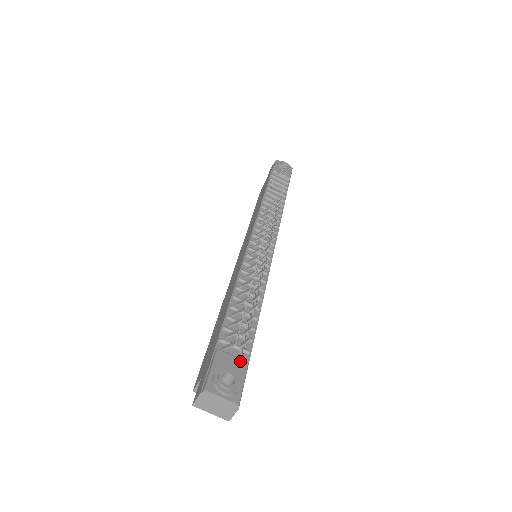
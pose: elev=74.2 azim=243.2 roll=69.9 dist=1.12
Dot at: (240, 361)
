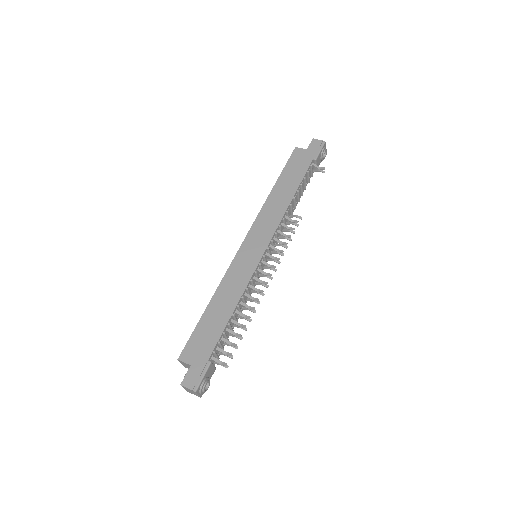
Dot at: (214, 369)
